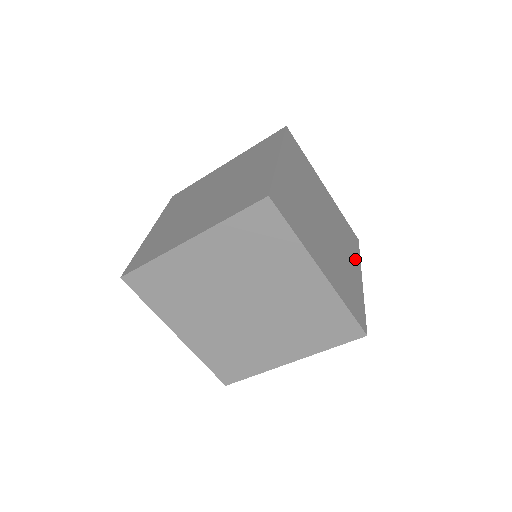
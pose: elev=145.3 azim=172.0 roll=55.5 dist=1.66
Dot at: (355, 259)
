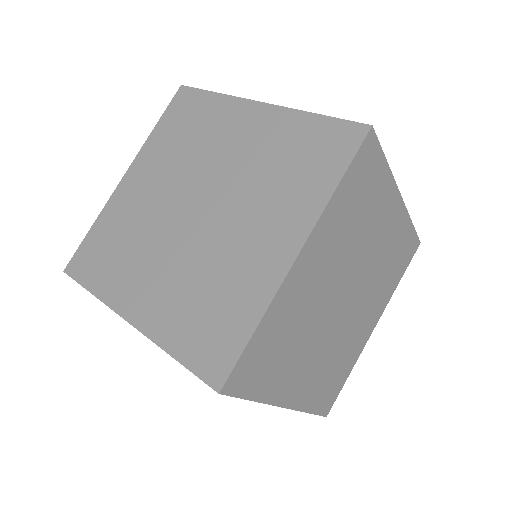
Dot at: occluded
